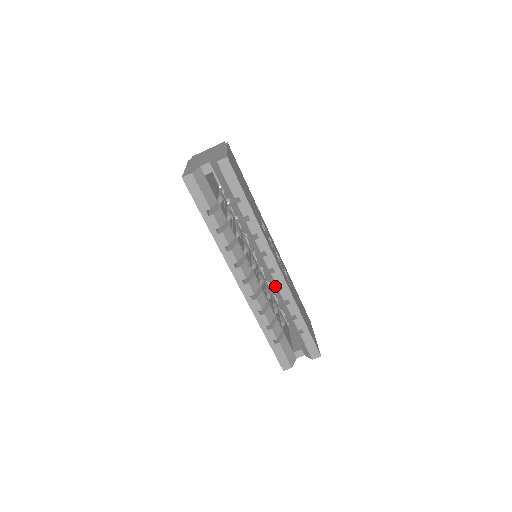
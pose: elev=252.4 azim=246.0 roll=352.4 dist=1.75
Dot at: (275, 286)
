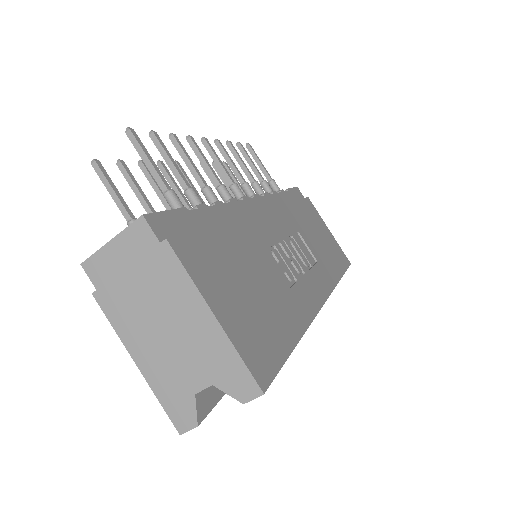
Dot at: occluded
